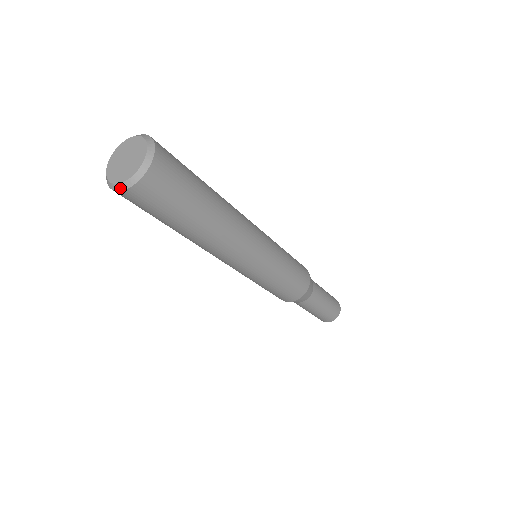
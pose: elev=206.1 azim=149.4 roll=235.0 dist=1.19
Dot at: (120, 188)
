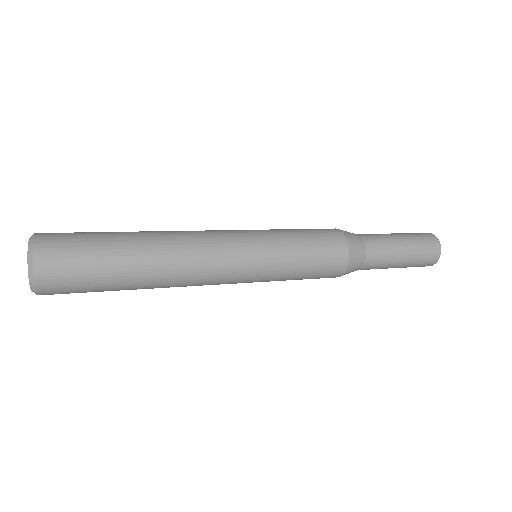
Dot at: occluded
